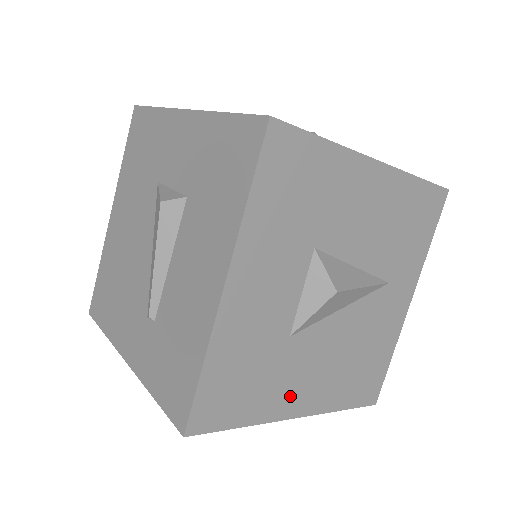
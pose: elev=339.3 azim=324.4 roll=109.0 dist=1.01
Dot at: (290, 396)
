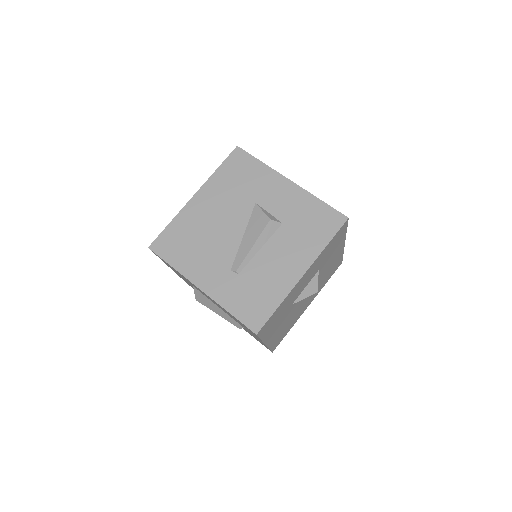
Dot at: (273, 333)
